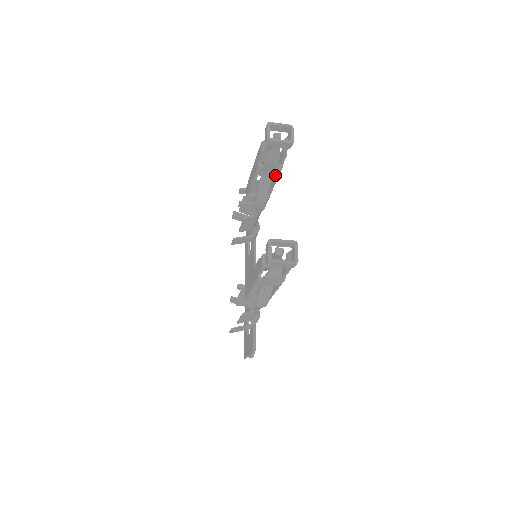
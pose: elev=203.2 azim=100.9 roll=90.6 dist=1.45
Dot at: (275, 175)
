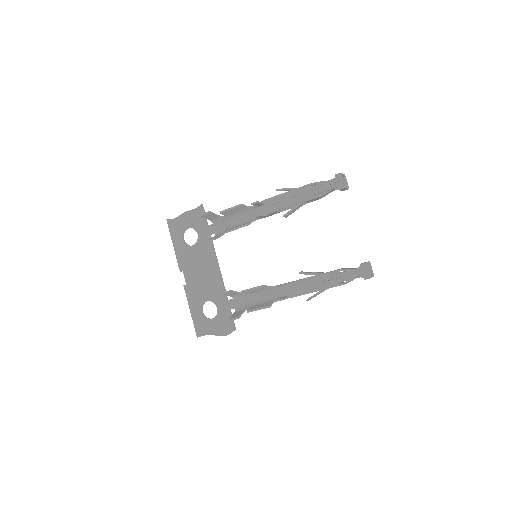
Dot at: occluded
